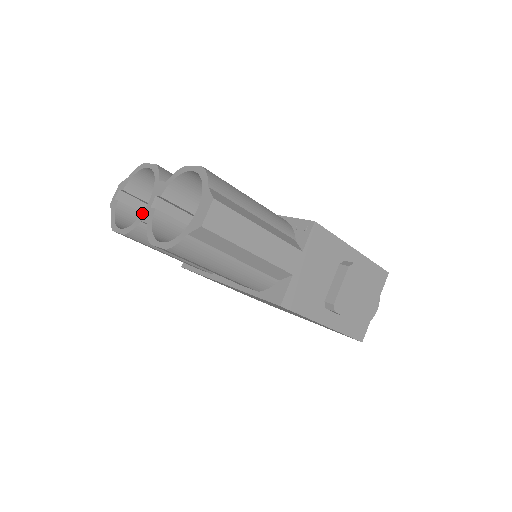
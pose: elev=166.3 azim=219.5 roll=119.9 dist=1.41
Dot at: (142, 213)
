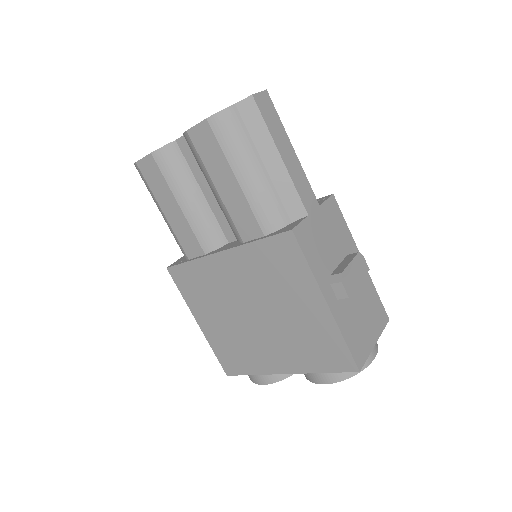
Dot at: occluded
